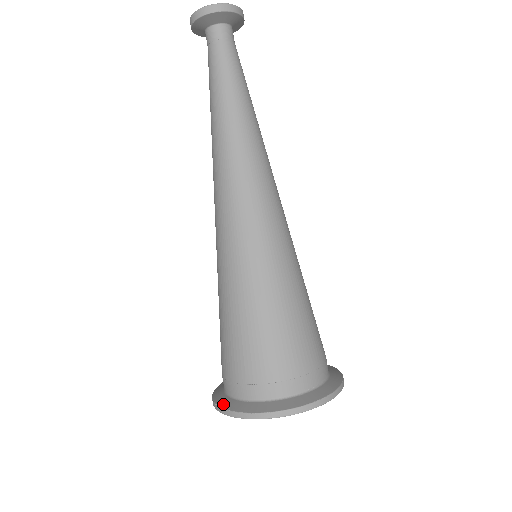
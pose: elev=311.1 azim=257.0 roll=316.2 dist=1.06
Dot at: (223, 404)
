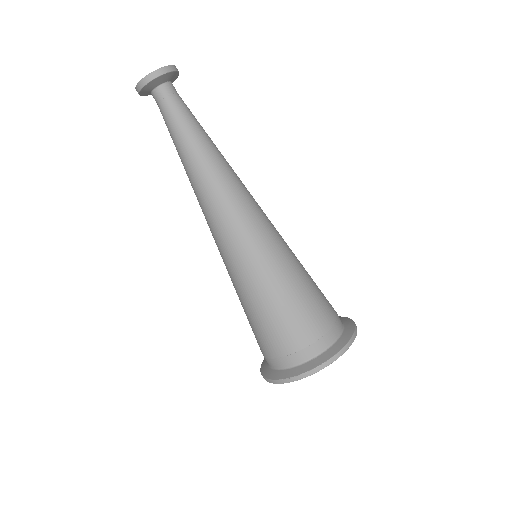
Dot at: (296, 373)
